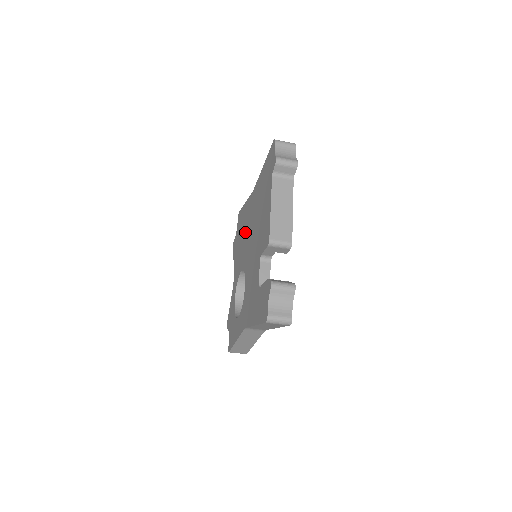
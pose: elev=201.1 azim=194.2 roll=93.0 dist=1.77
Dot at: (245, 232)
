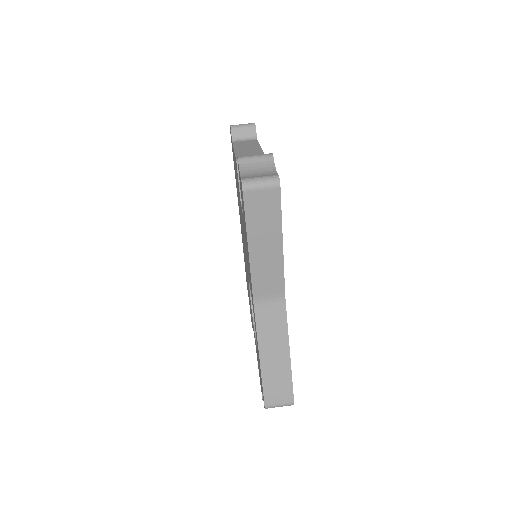
Dot at: (245, 263)
